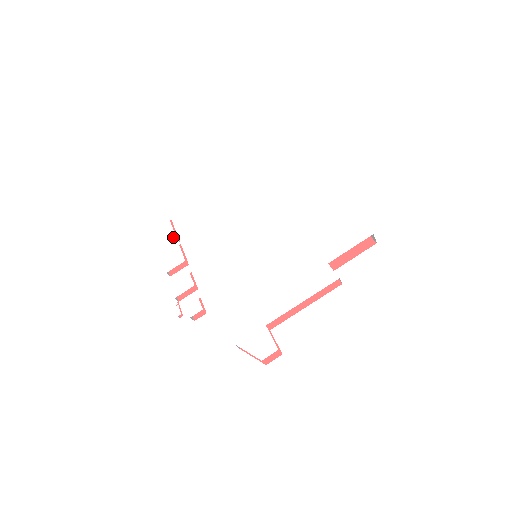
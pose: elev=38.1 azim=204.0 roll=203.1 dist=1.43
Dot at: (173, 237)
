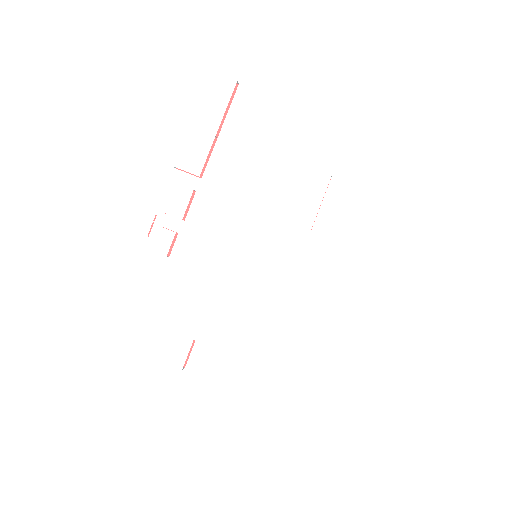
Dot at: (216, 125)
